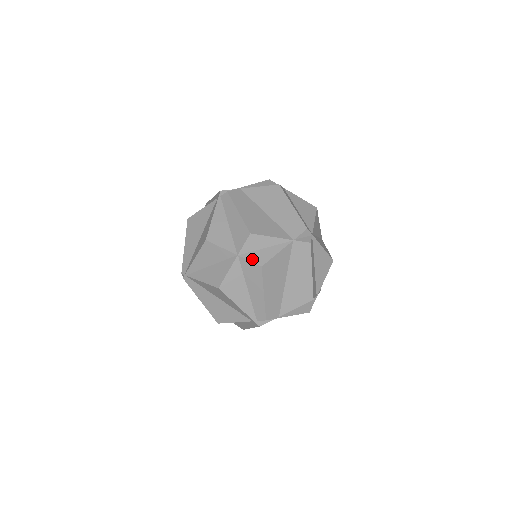
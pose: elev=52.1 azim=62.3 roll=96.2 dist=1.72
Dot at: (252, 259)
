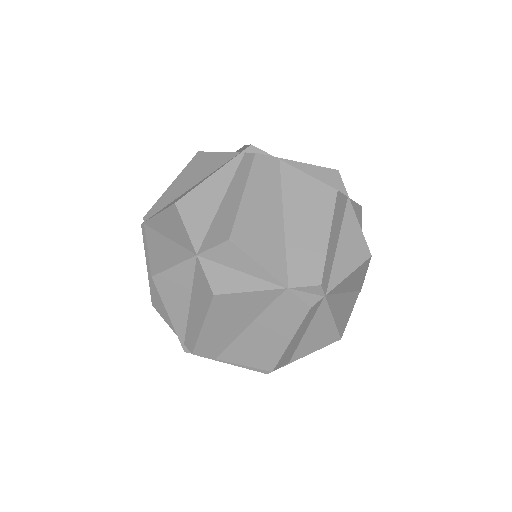
Dot at: (210, 275)
